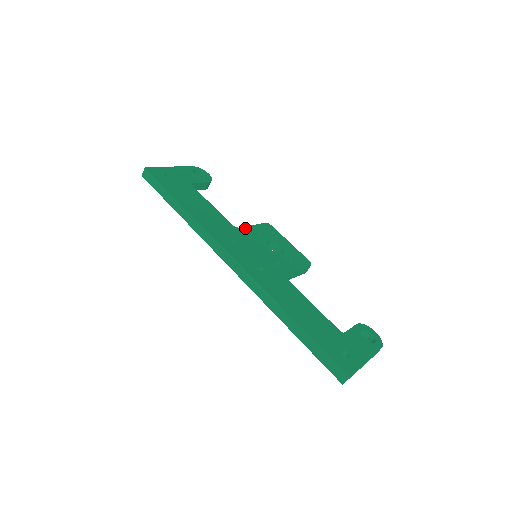
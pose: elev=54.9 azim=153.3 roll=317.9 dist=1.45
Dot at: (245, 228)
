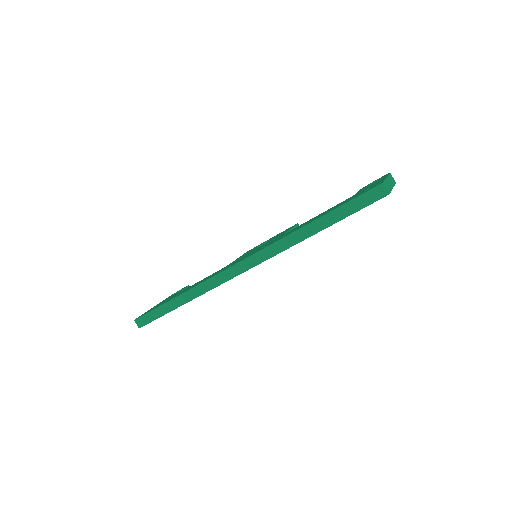
Dot at: occluded
